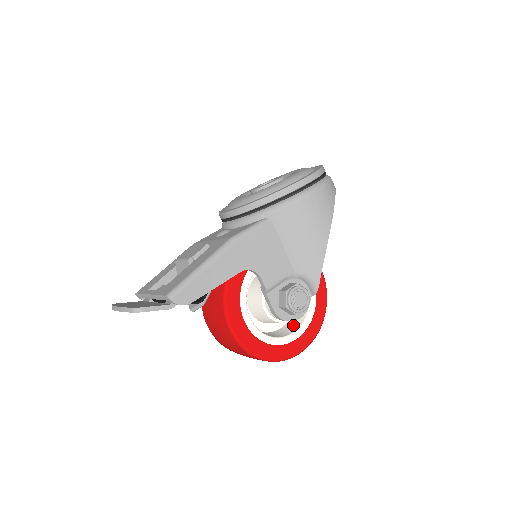
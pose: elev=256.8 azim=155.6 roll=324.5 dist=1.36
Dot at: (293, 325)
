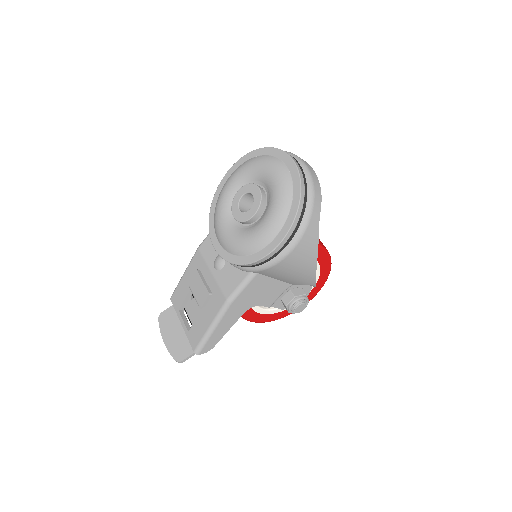
Dot at: occluded
